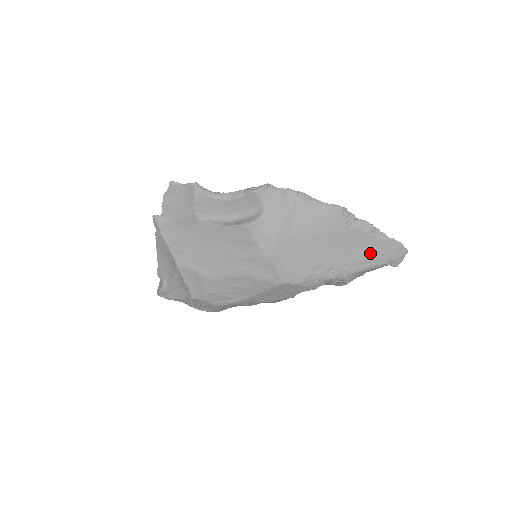
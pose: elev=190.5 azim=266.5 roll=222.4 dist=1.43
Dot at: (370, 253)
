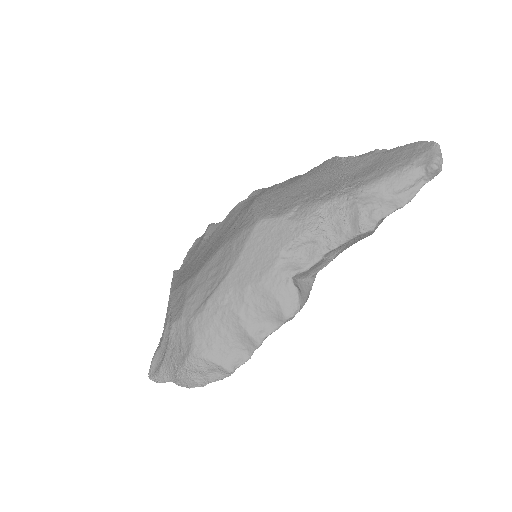
Dot at: (380, 166)
